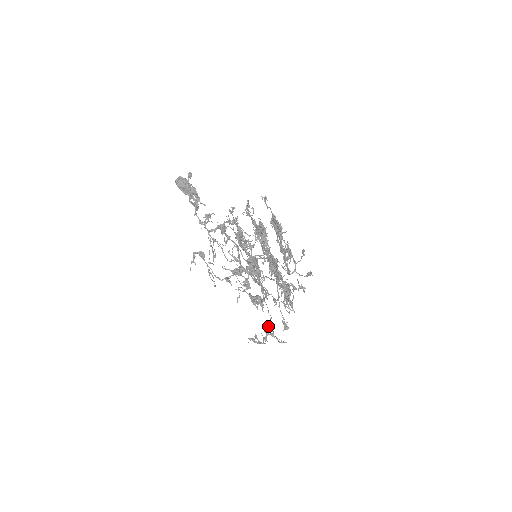
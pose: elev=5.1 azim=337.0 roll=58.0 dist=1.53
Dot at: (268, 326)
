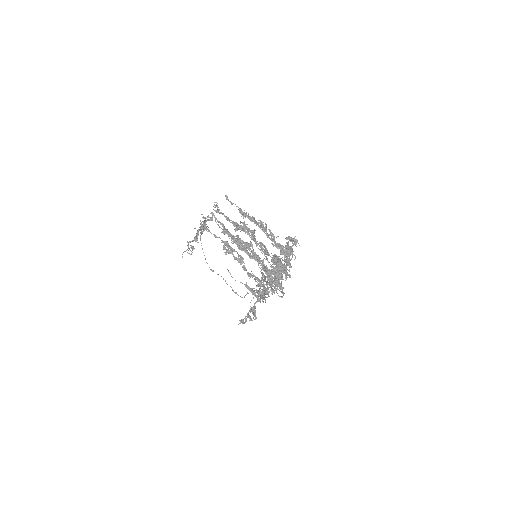
Dot at: (254, 307)
